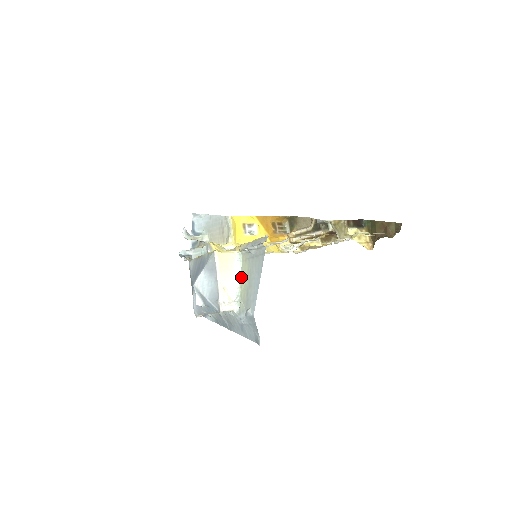
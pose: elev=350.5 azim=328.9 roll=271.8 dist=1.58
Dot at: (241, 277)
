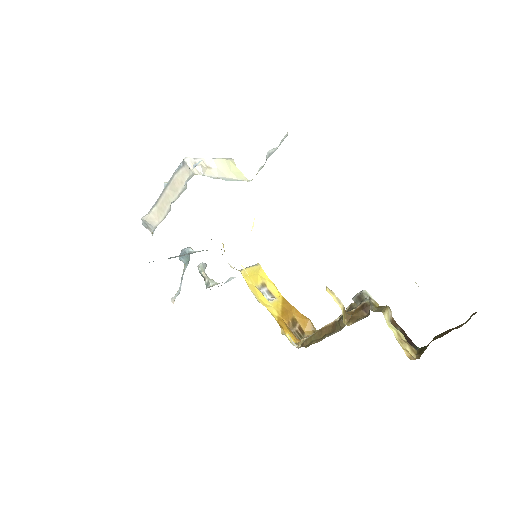
Dot at: occluded
